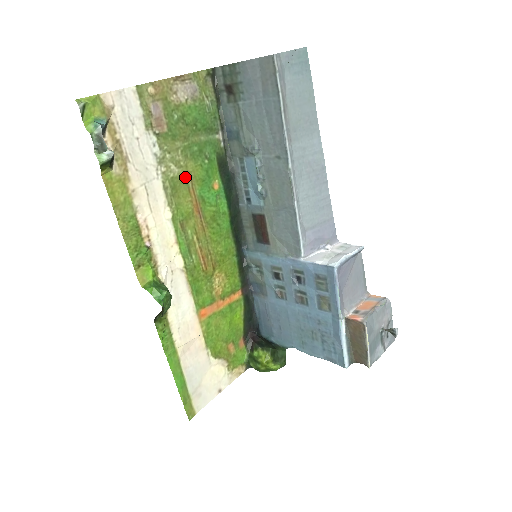
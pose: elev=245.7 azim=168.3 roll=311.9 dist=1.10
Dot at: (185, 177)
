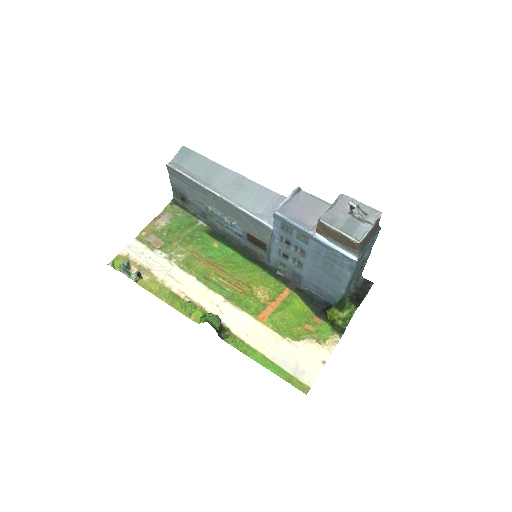
Dot at: (191, 255)
